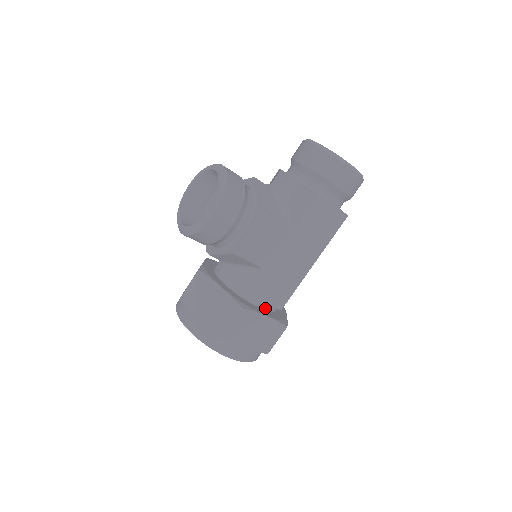
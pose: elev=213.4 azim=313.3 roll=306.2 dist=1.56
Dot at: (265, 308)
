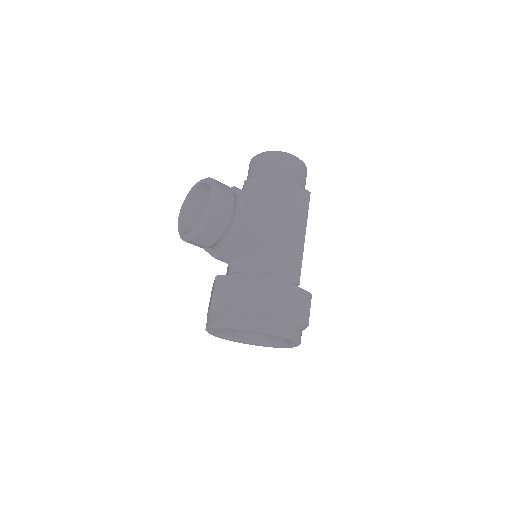
Dot at: occluded
